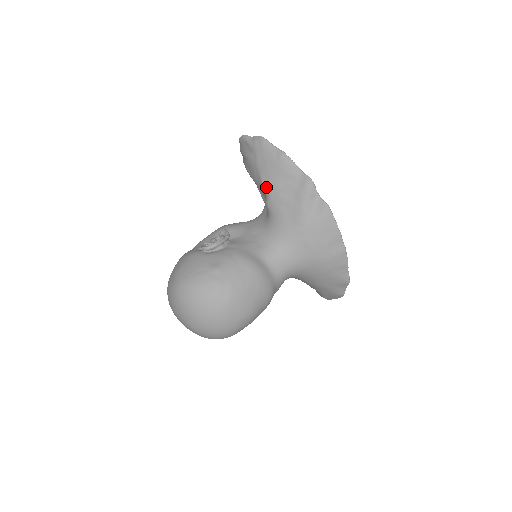
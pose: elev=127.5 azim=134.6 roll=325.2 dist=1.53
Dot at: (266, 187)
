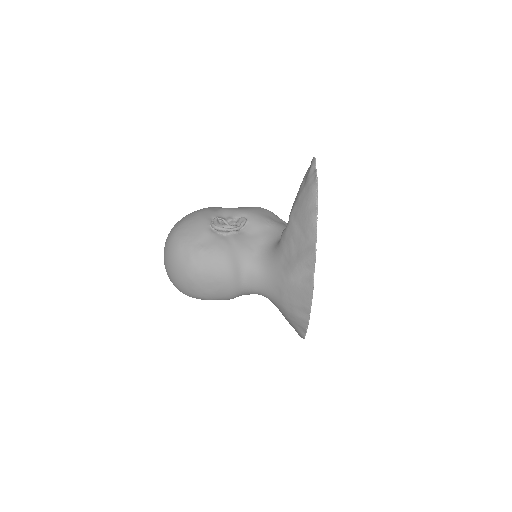
Dot at: (289, 221)
